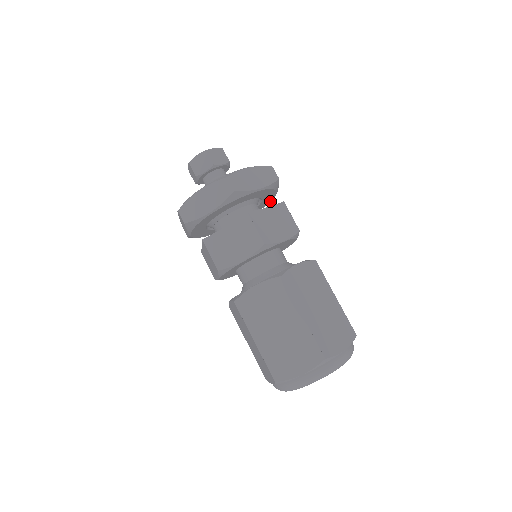
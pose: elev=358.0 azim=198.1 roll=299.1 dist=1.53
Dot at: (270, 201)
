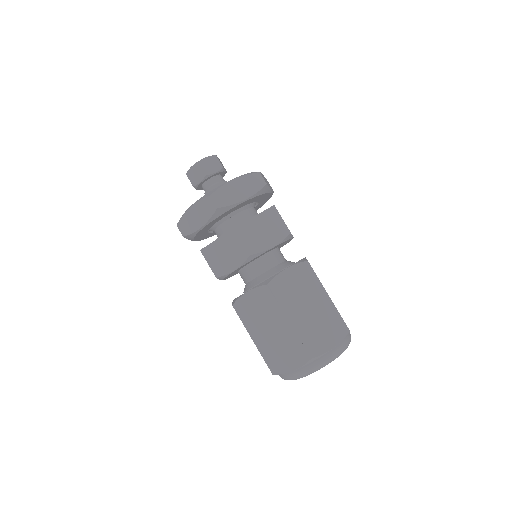
Dot at: (270, 197)
